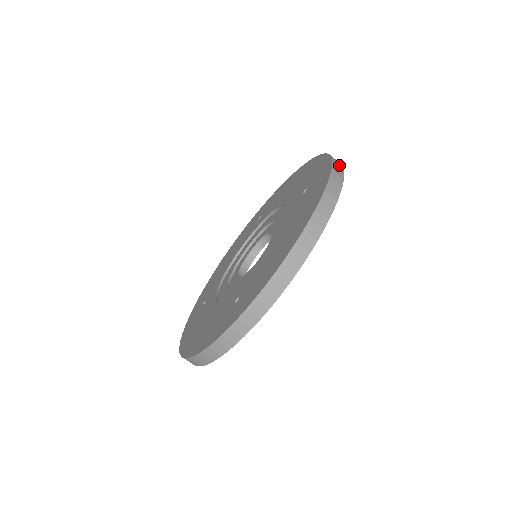
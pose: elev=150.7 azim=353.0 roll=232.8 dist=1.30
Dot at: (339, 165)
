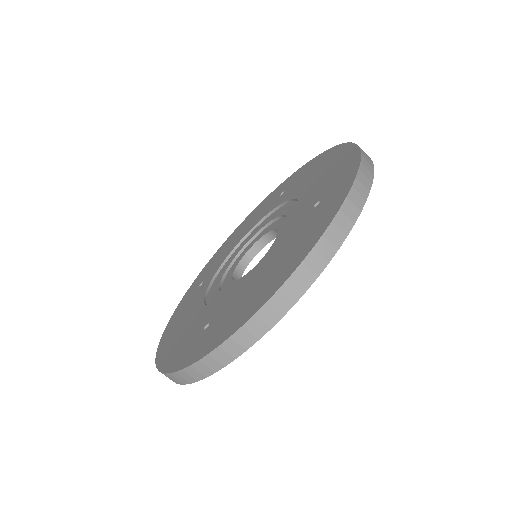
Dot at: (365, 183)
